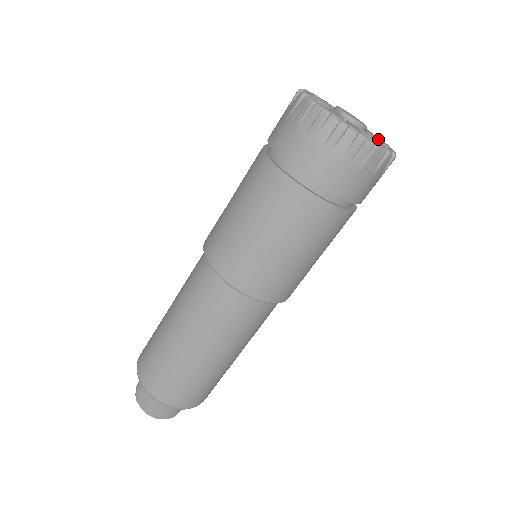
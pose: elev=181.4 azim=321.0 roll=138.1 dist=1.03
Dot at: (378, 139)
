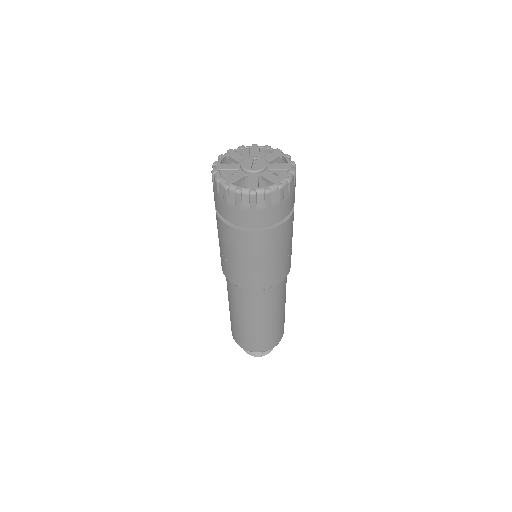
Dot at: (273, 177)
